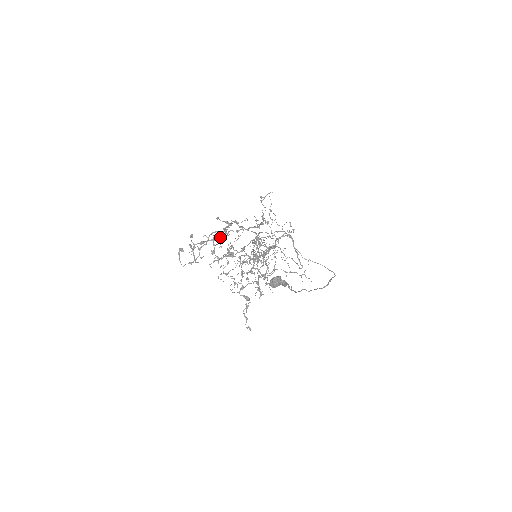
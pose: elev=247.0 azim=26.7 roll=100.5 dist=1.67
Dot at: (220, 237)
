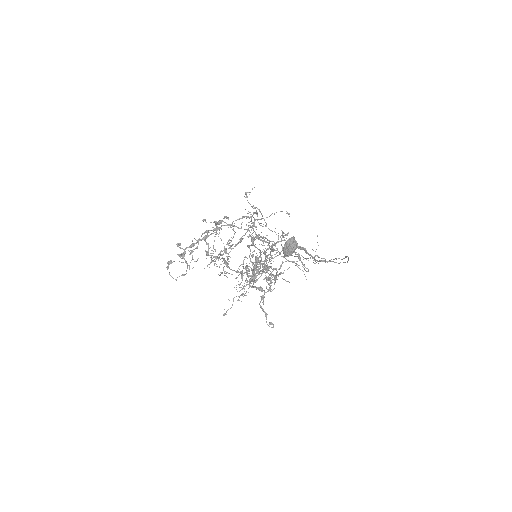
Dot at: (212, 233)
